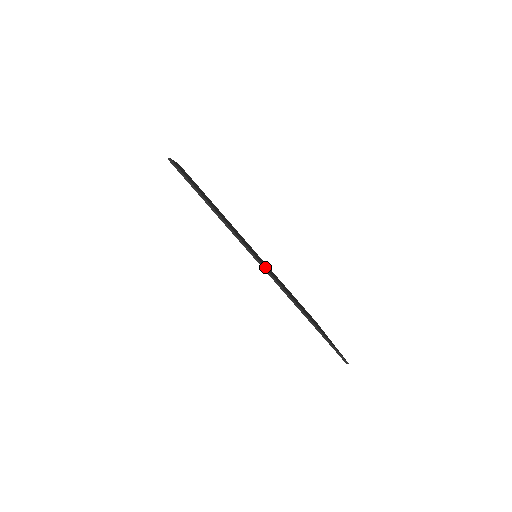
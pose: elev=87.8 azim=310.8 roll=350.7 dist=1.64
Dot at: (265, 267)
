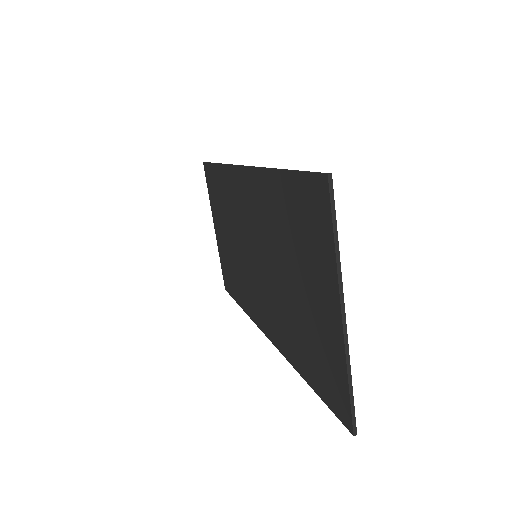
Dot at: occluded
